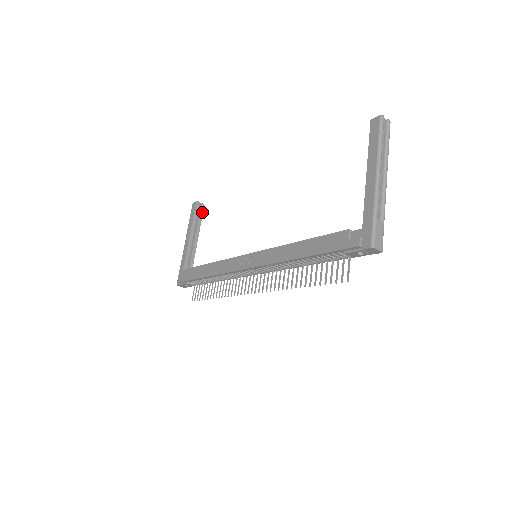
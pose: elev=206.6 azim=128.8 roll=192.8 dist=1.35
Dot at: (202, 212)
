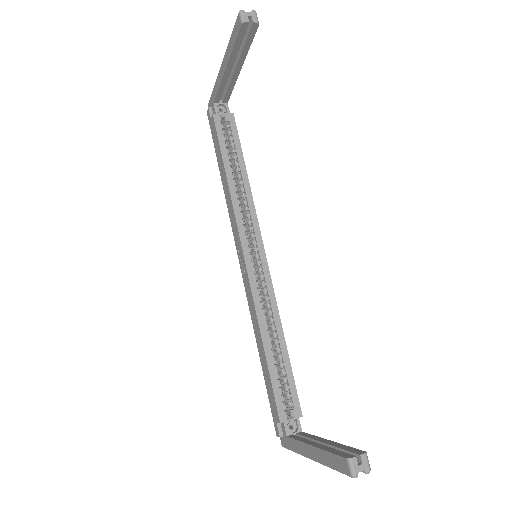
Dot at: (253, 35)
